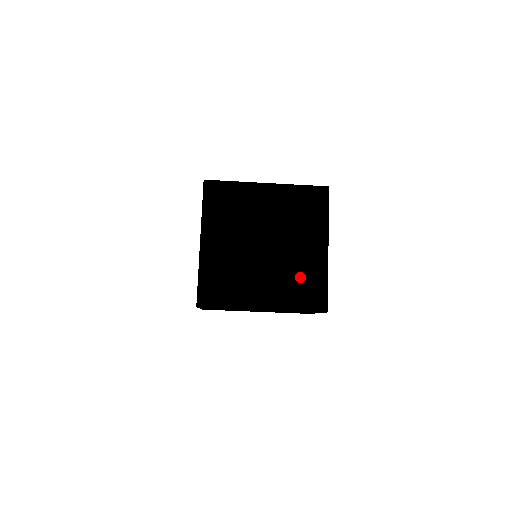
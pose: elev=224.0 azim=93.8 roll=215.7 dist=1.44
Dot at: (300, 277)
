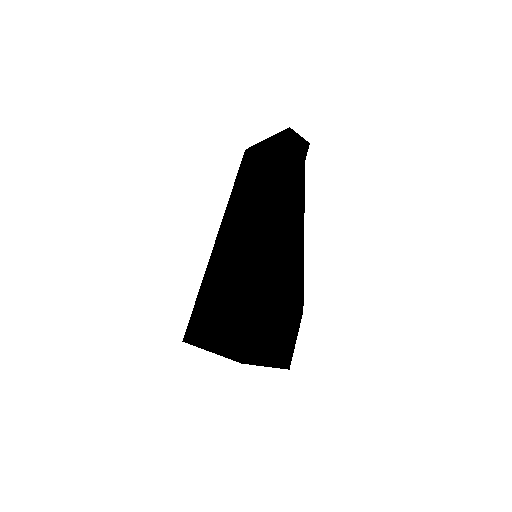
Dot at: (263, 362)
